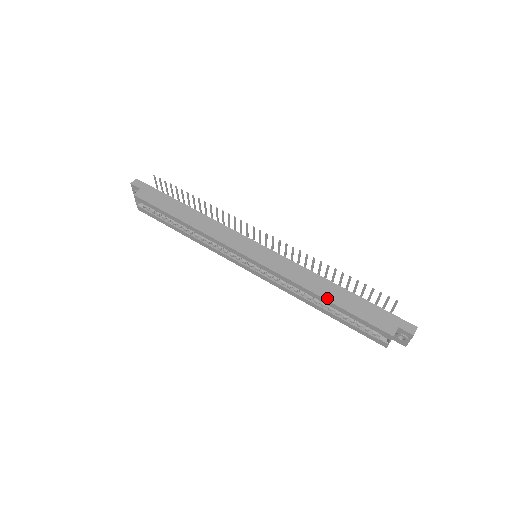
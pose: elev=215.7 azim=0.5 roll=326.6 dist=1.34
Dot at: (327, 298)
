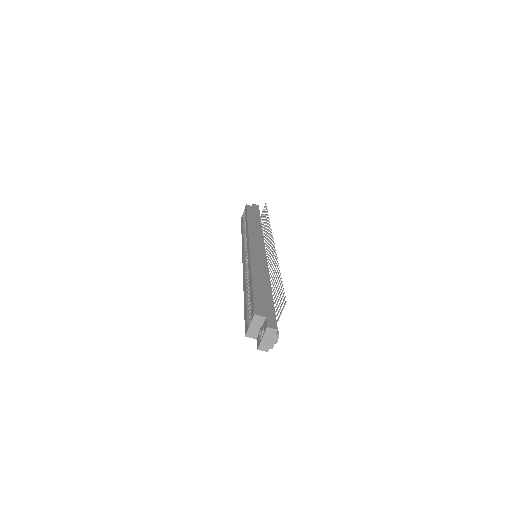
Dot at: (254, 279)
